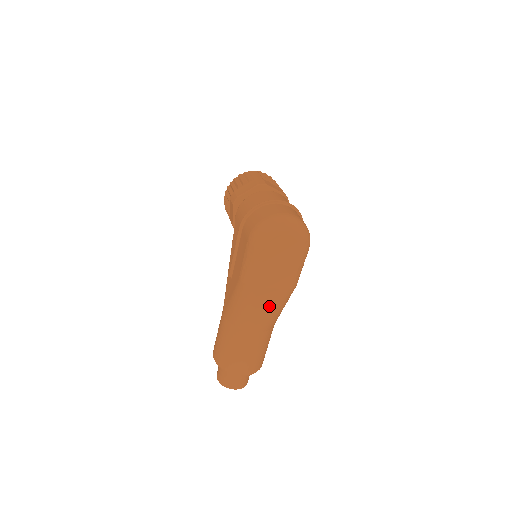
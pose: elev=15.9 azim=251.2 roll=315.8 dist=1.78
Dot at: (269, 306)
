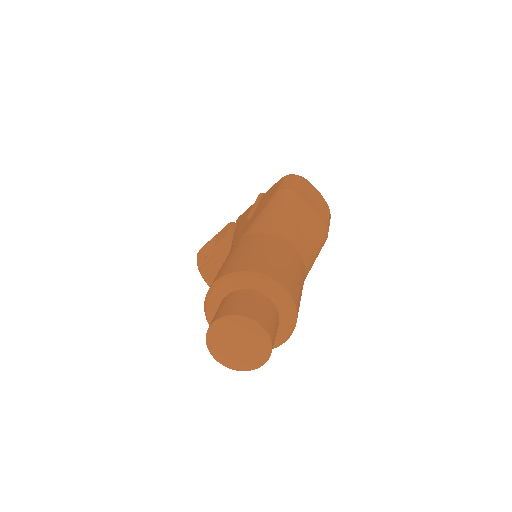
Dot at: (309, 226)
